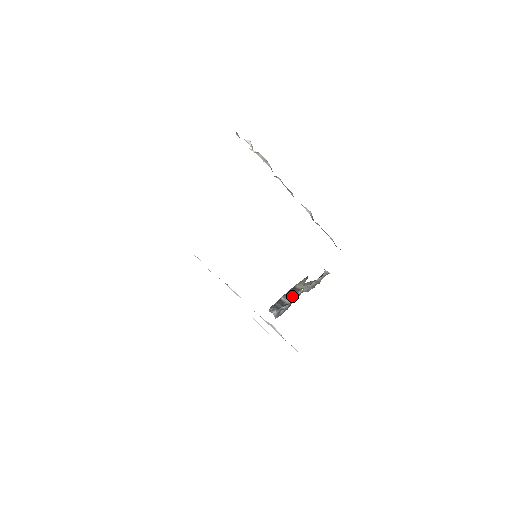
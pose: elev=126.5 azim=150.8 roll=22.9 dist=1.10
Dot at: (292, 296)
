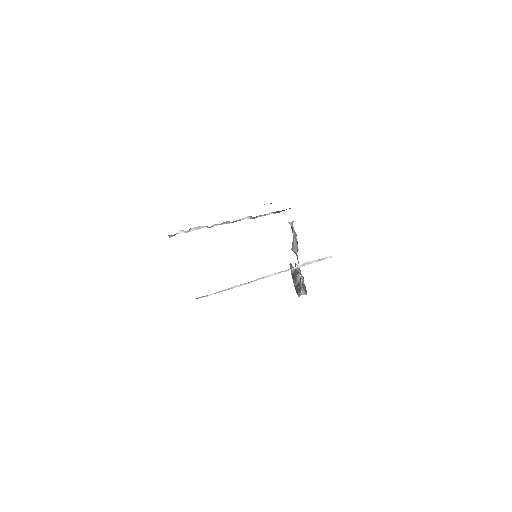
Dot at: (297, 277)
